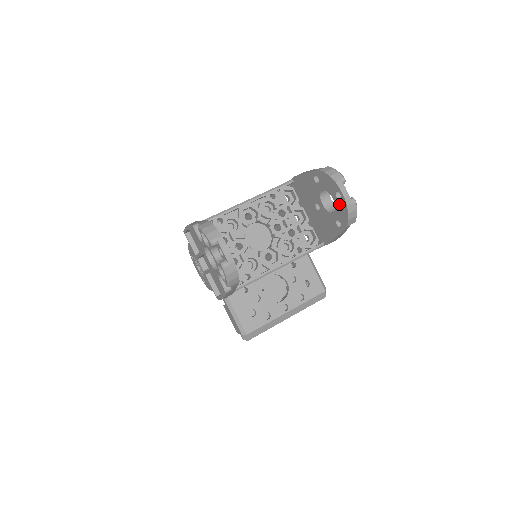
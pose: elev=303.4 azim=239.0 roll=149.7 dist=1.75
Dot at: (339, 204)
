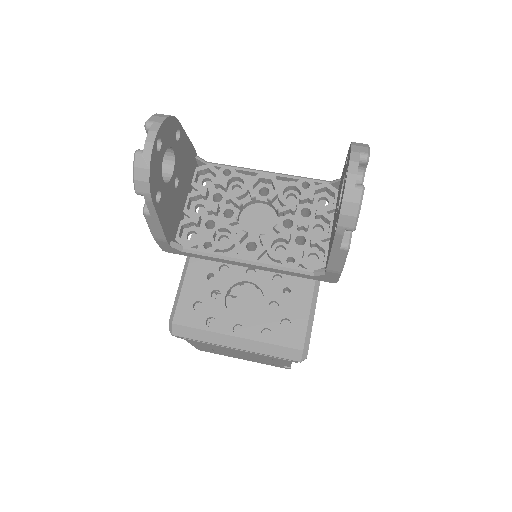
Dot at: (343, 189)
